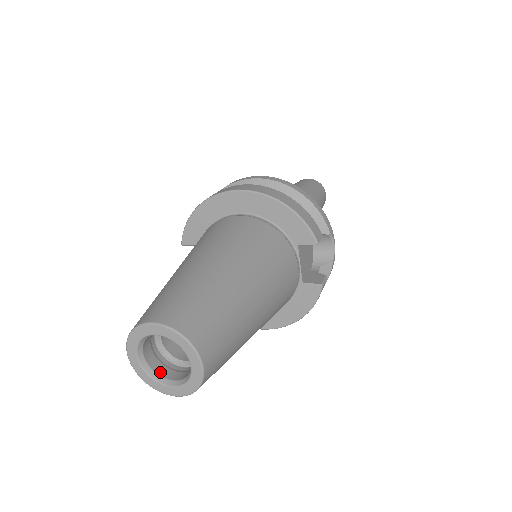
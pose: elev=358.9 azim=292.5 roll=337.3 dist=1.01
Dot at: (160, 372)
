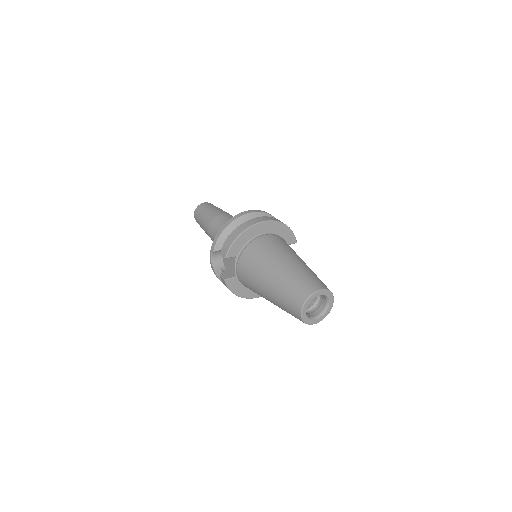
Dot at: (308, 316)
